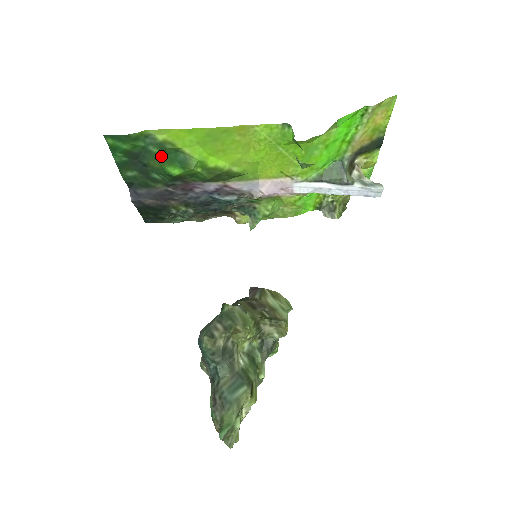
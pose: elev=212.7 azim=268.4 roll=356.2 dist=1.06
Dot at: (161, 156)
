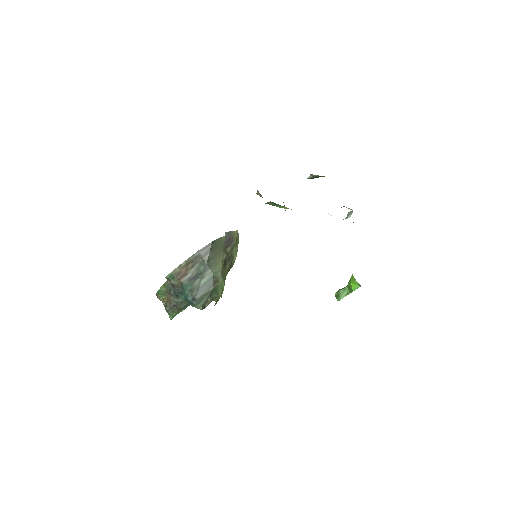
Dot at: occluded
